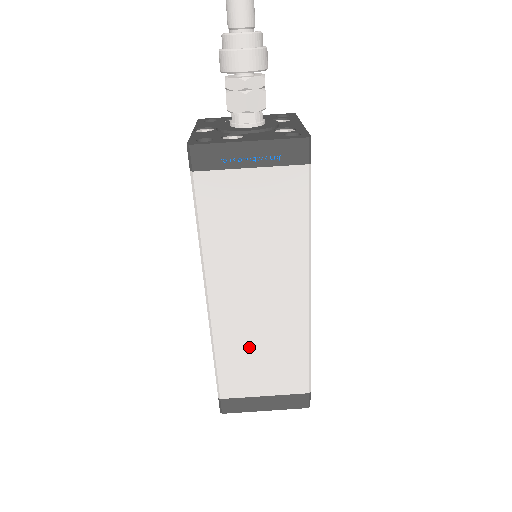
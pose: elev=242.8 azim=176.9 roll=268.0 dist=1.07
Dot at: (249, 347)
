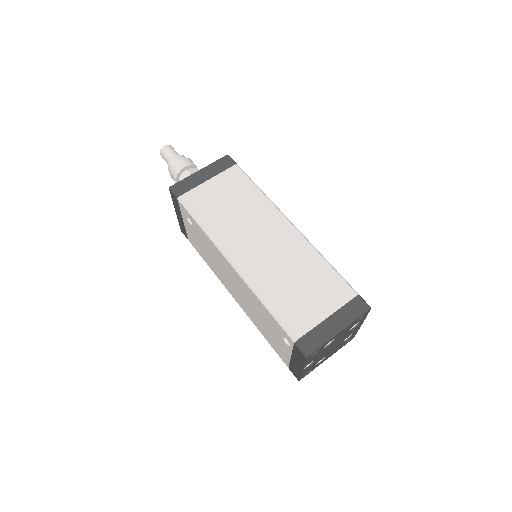
Dot at: (283, 281)
